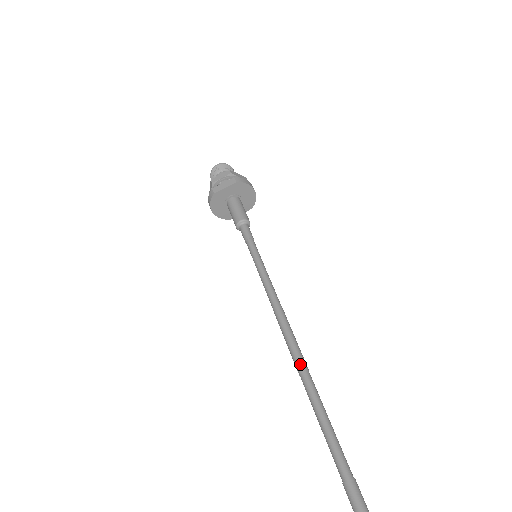
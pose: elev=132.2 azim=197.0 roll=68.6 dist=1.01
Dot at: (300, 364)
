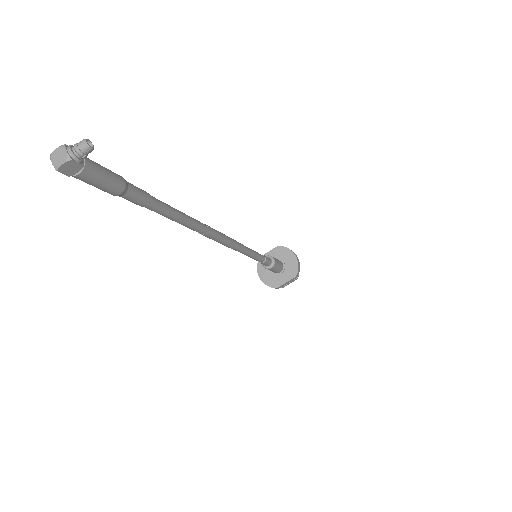
Dot at: occluded
